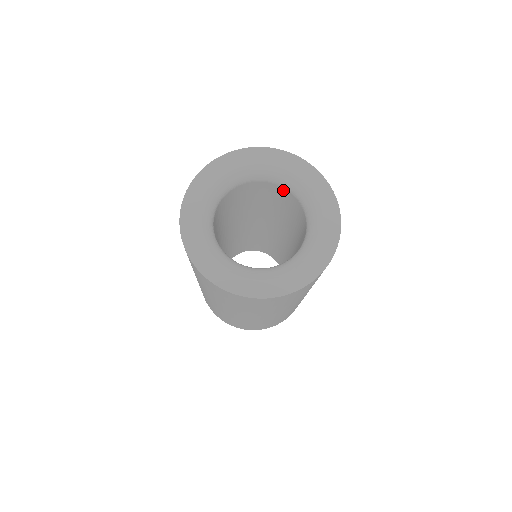
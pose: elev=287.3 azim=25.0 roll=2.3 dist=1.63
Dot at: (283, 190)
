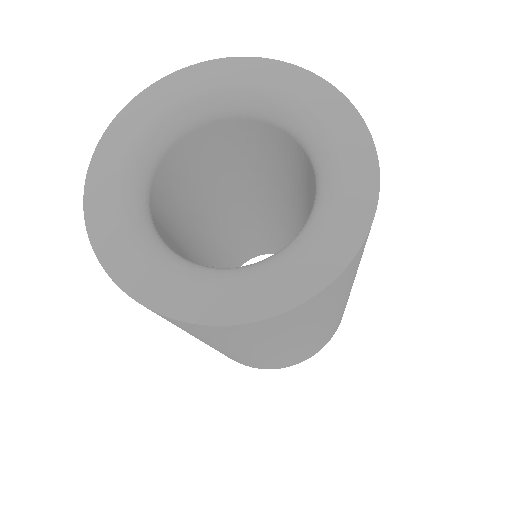
Dot at: occluded
